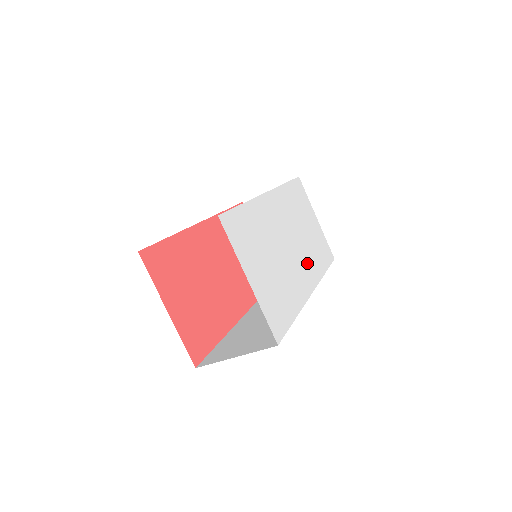
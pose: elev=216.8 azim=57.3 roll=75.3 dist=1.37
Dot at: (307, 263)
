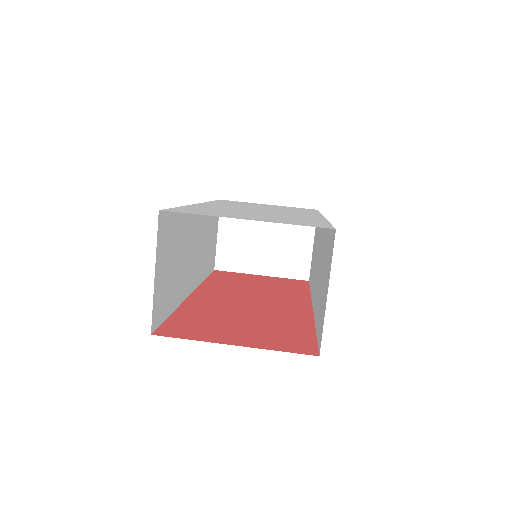
Dot at: (294, 212)
